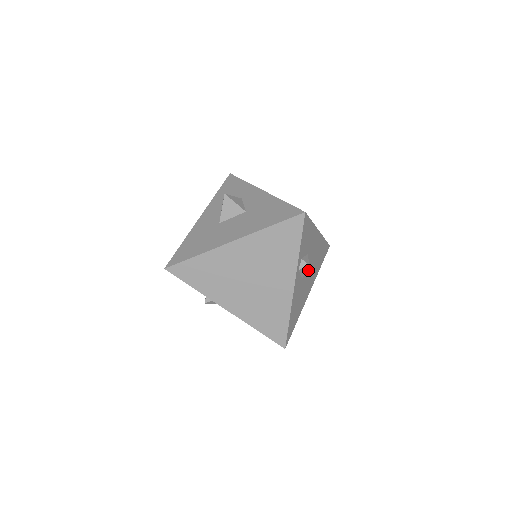
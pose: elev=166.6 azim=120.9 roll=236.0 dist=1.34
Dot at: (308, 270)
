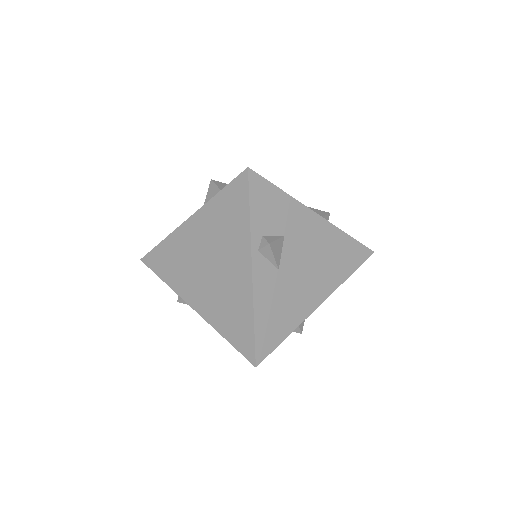
Dot at: (299, 264)
